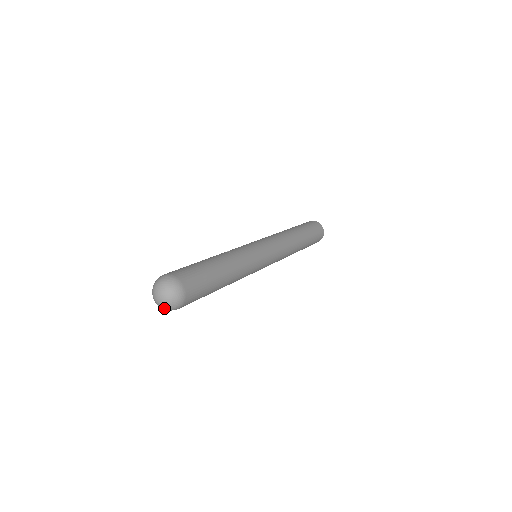
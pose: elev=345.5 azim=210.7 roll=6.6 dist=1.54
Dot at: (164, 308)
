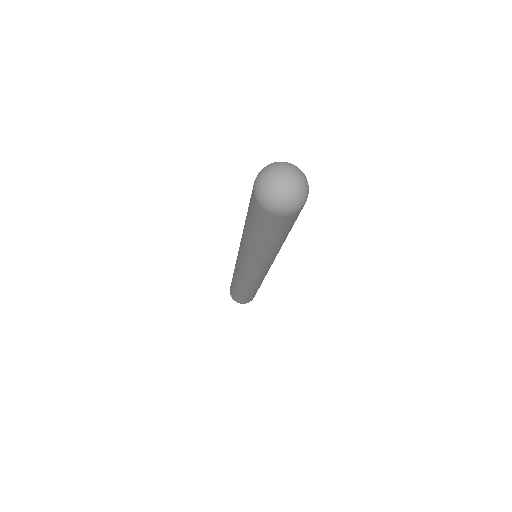
Dot at: (287, 200)
